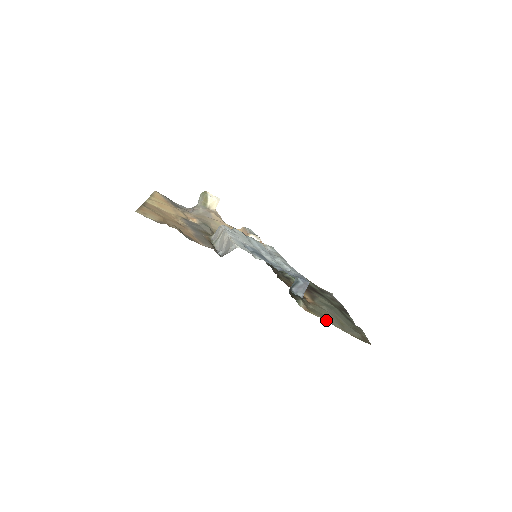
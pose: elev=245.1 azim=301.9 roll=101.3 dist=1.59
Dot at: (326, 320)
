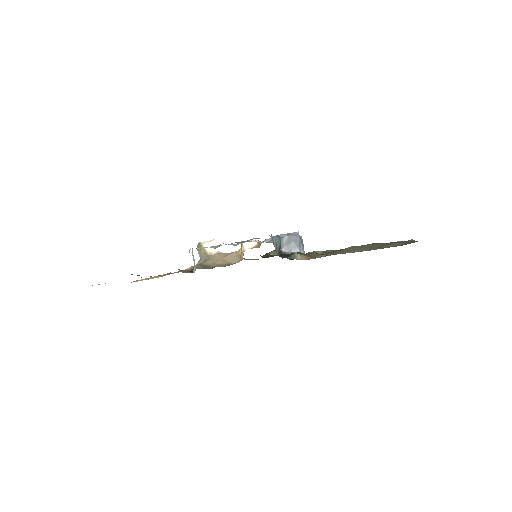
Dot at: occluded
